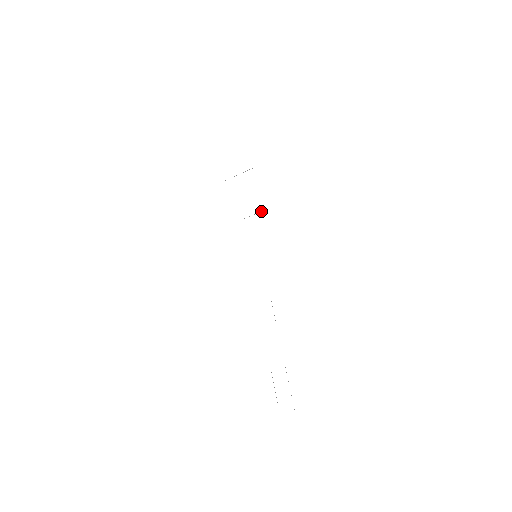
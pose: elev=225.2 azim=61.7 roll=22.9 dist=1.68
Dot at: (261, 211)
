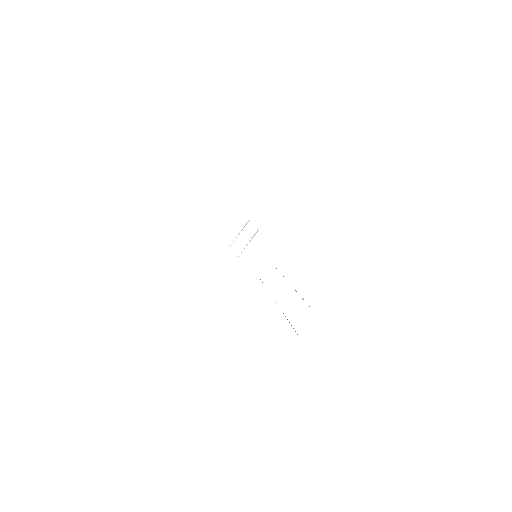
Dot at: (257, 231)
